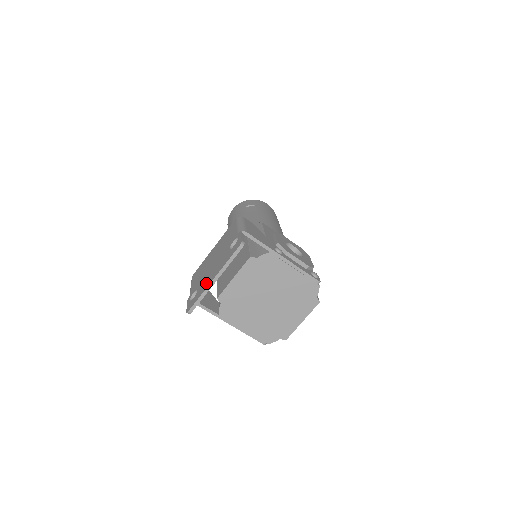
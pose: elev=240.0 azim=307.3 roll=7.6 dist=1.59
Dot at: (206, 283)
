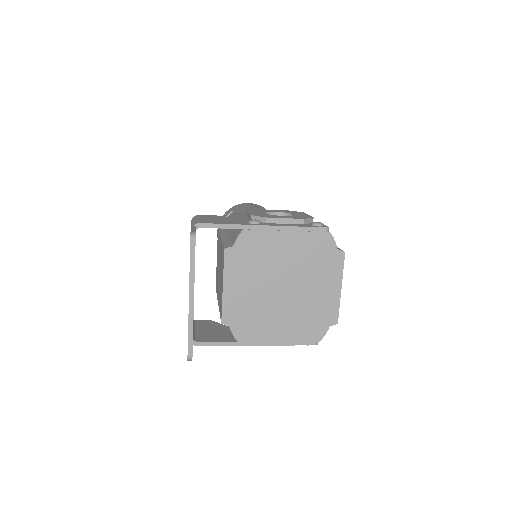
Dot at: occluded
